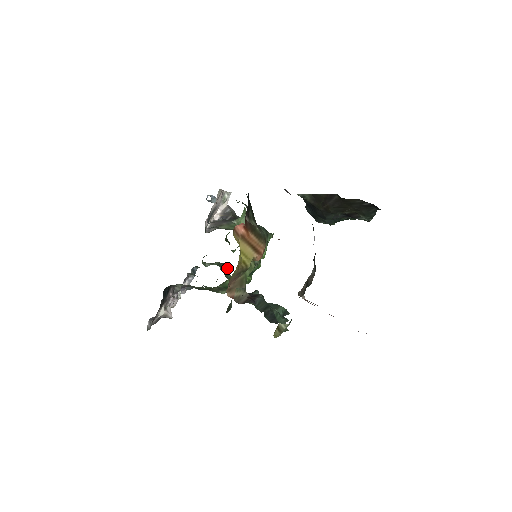
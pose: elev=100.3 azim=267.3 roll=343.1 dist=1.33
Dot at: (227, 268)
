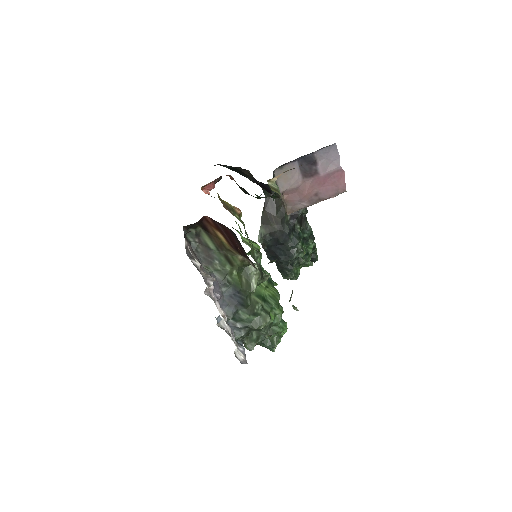
Dot at: occluded
